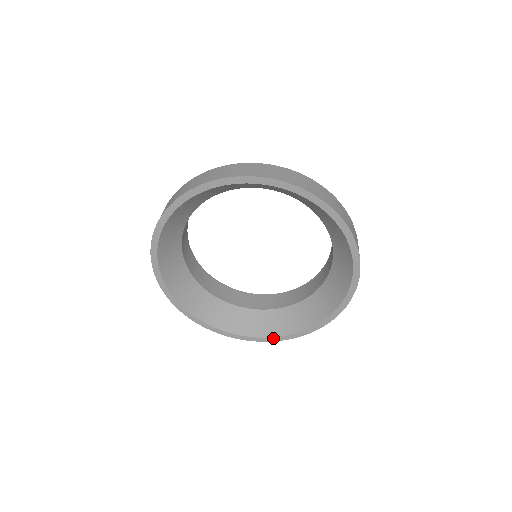
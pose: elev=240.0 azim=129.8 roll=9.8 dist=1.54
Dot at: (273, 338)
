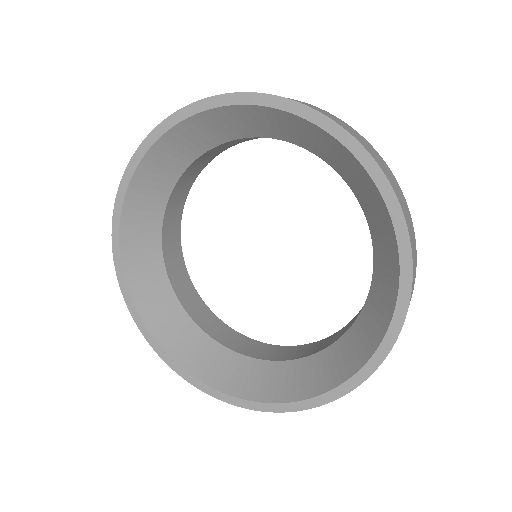
Dot at: (262, 404)
